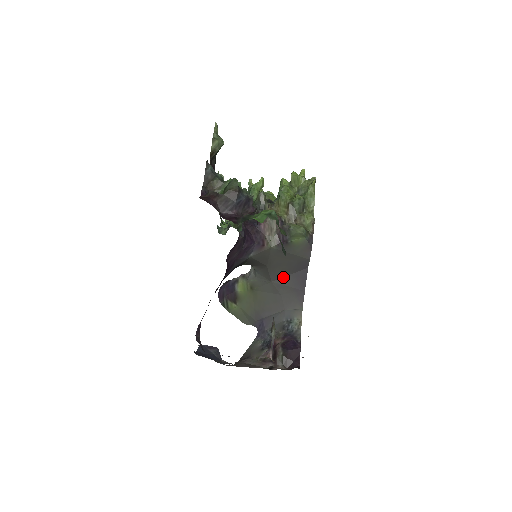
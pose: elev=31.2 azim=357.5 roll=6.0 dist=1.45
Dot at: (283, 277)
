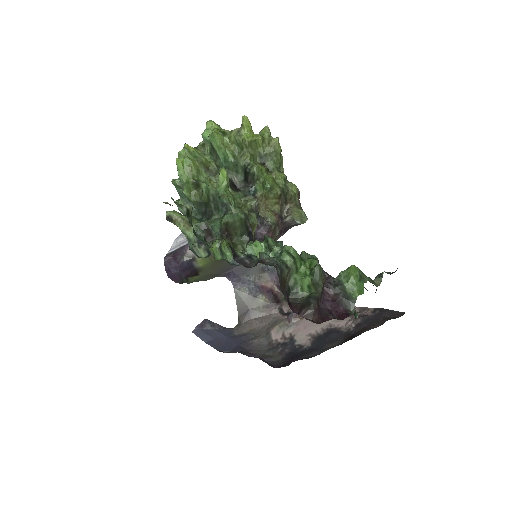
Dot at: occluded
